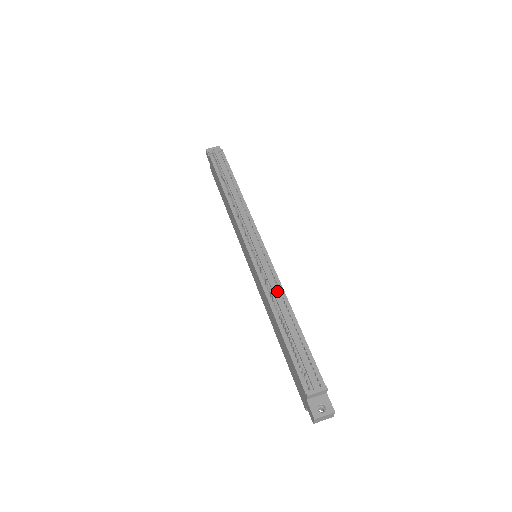
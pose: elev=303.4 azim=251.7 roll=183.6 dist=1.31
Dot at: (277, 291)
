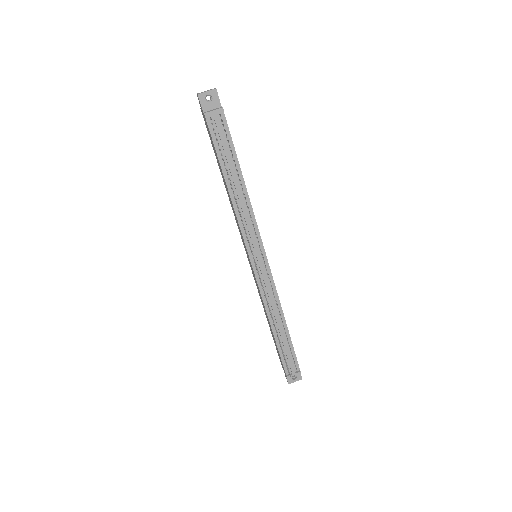
Dot at: (274, 302)
